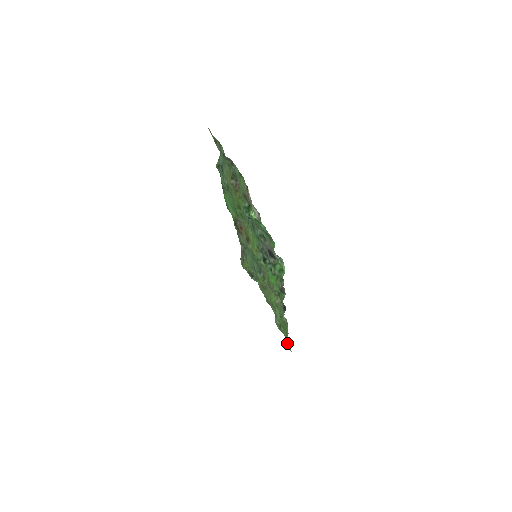
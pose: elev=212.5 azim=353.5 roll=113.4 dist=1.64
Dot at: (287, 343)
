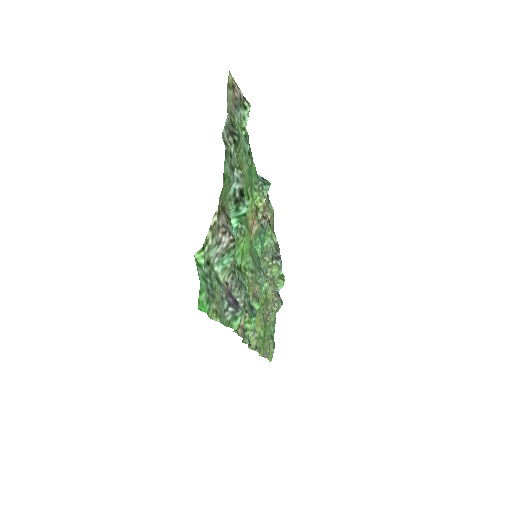
Dot at: (270, 350)
